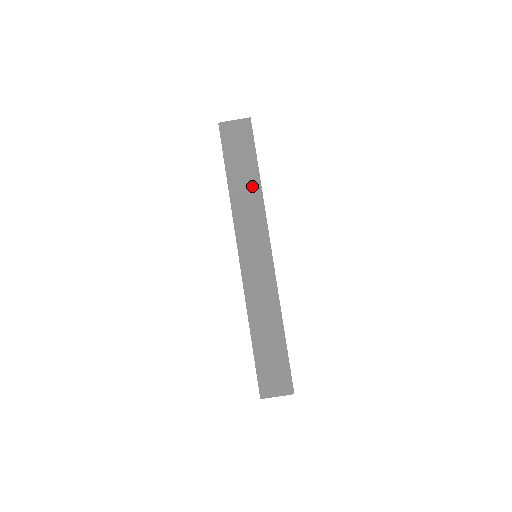
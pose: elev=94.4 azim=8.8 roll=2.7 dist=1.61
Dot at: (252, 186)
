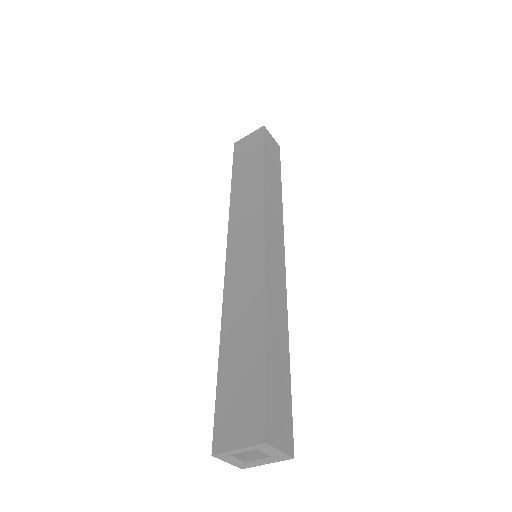
Dot at: (255, 179)
